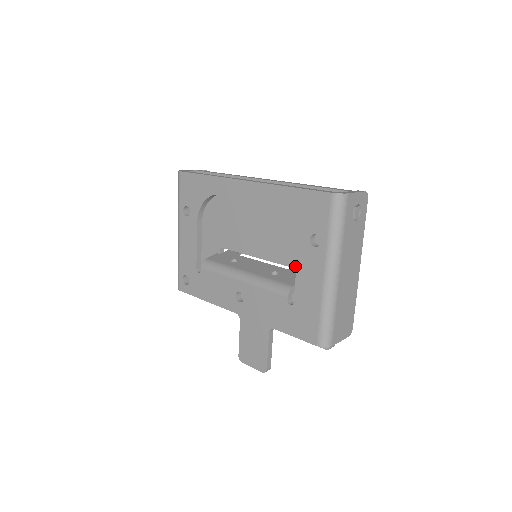
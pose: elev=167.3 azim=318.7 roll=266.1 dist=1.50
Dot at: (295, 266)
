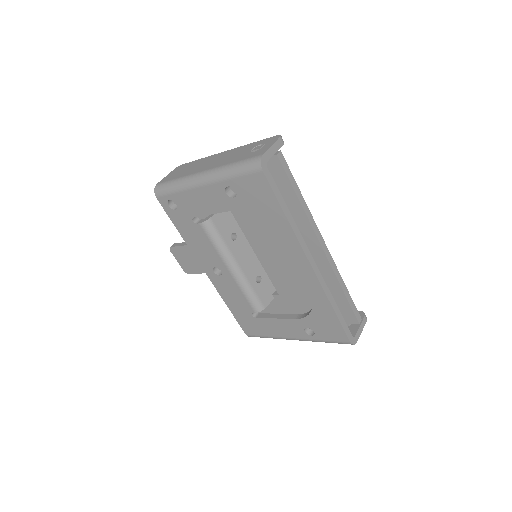
Dot at: (277, 289)
